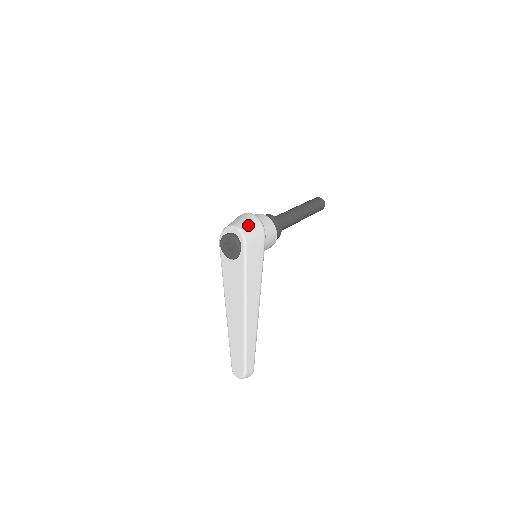
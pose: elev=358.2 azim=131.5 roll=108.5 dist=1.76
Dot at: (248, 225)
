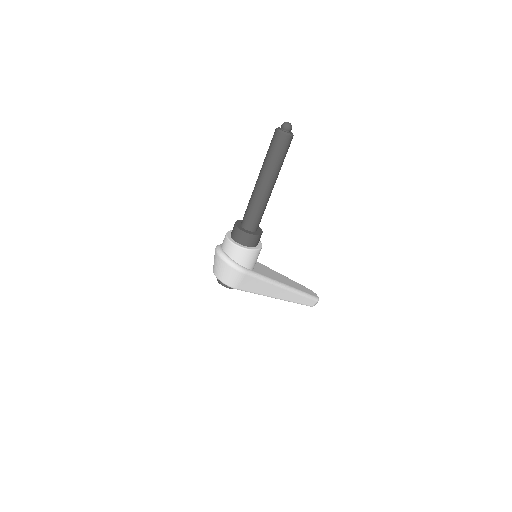
Dot at: (225, 275)
